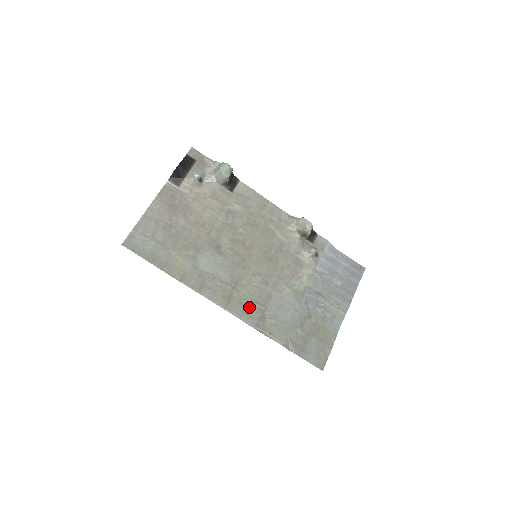
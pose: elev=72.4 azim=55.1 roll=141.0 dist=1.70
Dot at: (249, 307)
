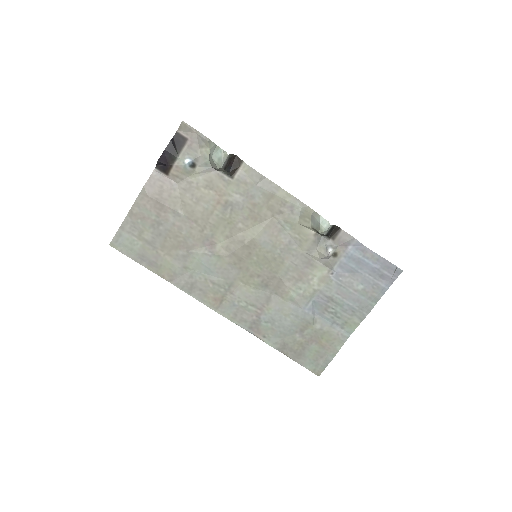
Dot at: (243, 310)
